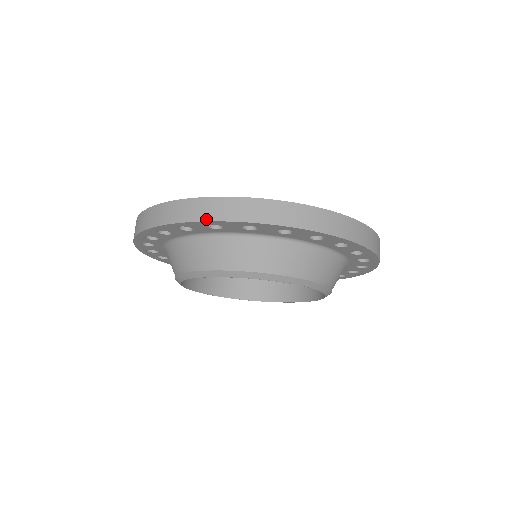
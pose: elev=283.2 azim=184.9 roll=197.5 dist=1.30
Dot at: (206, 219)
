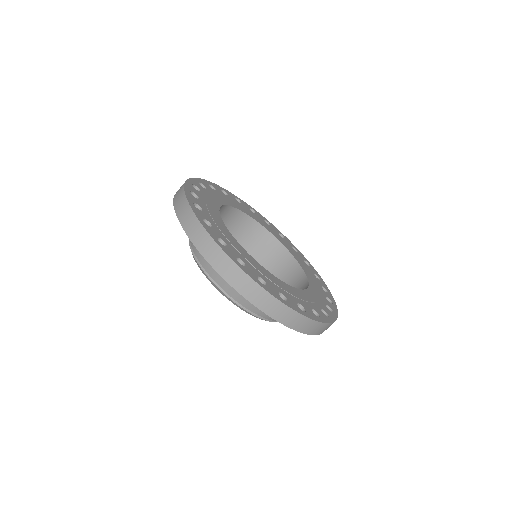
Dot at: (223, 276)
